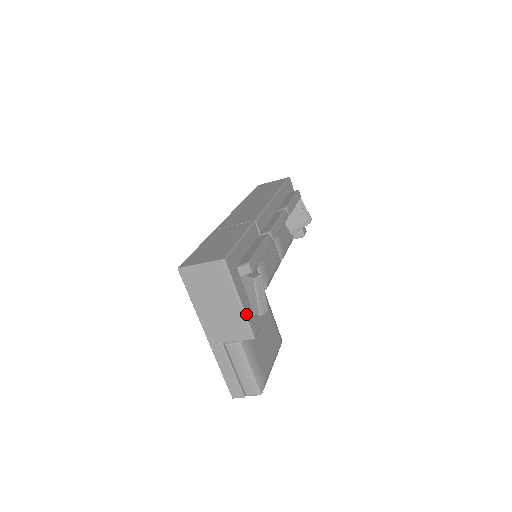
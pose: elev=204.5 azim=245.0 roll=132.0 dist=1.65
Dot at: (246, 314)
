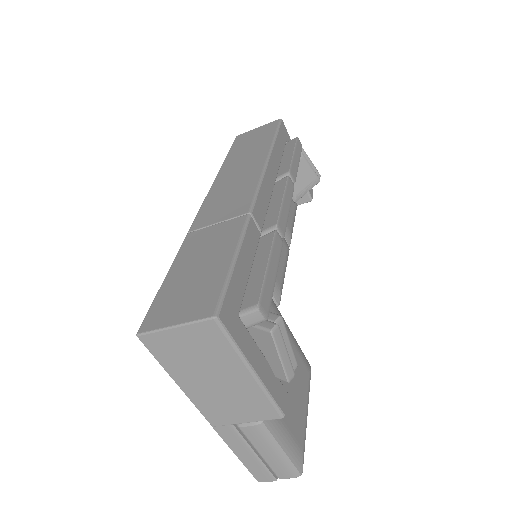
Dot at: (266, 387)
